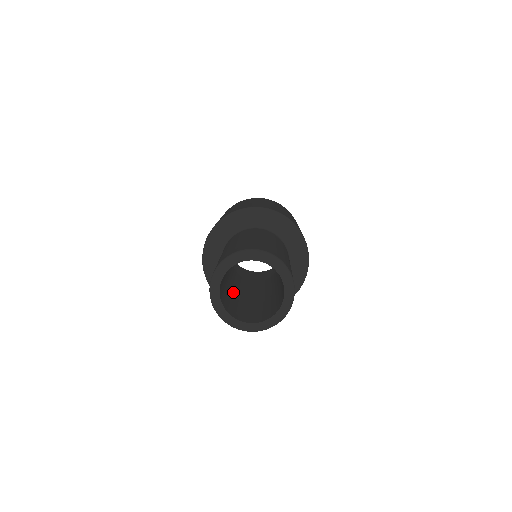
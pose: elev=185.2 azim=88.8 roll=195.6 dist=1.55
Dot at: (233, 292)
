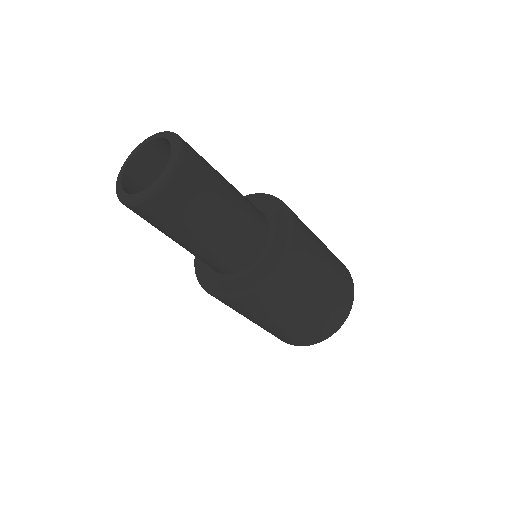
Dot at: occluded
